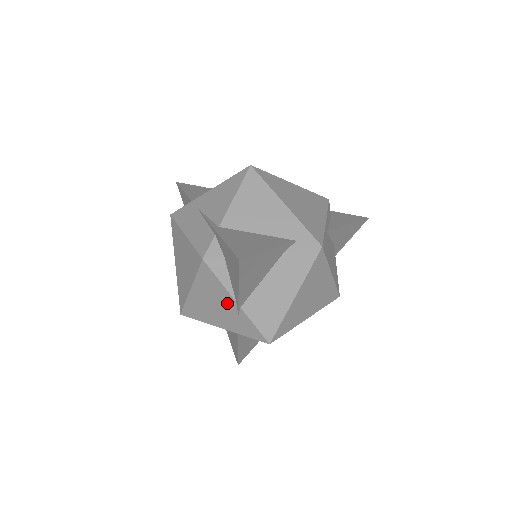
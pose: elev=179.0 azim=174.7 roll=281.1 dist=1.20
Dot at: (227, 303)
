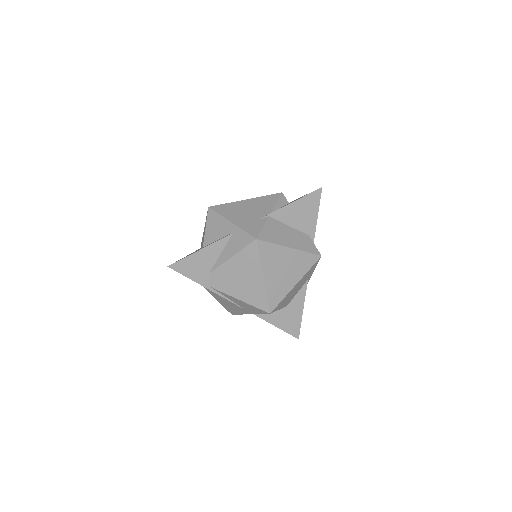
Dot at: (262, 212)
